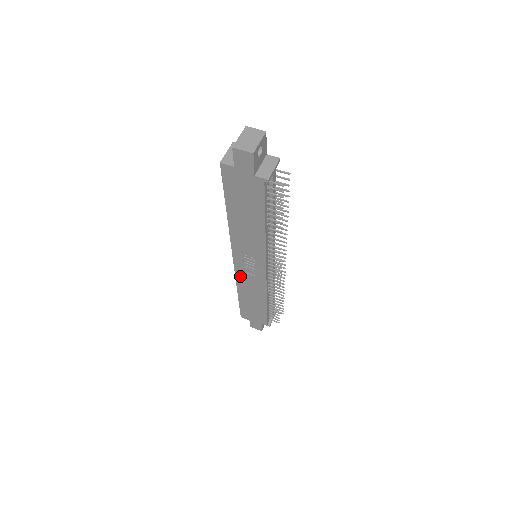
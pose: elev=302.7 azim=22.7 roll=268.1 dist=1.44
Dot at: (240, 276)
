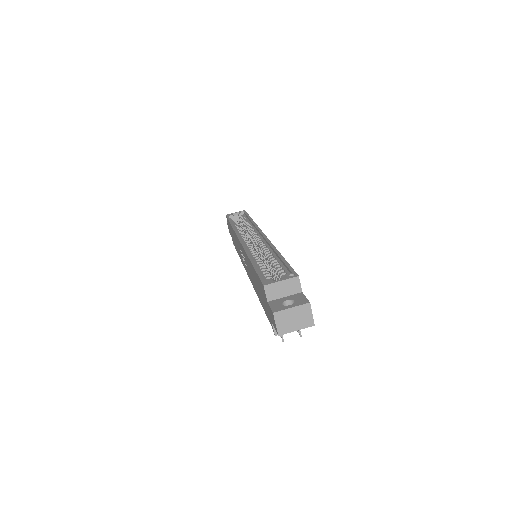
Dot at: occluded
